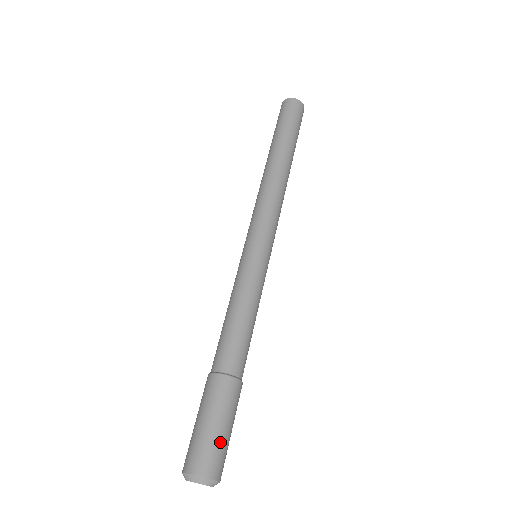
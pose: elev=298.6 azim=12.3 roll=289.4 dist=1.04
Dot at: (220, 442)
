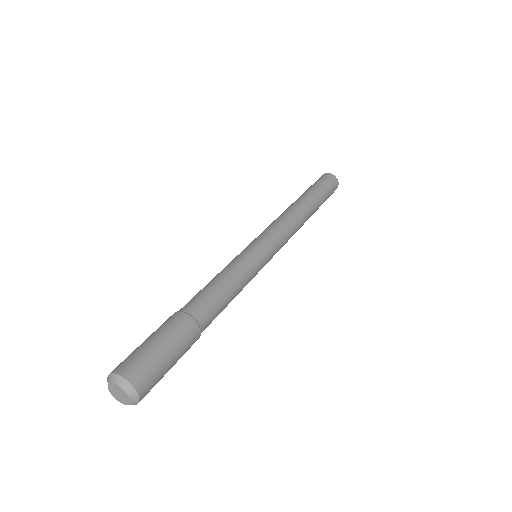
Dot at: (143, 351)
